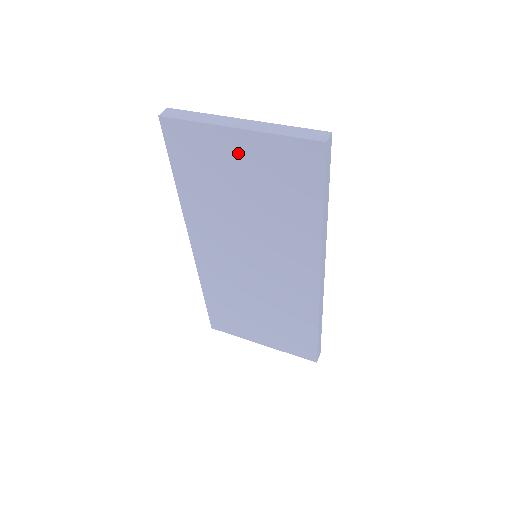
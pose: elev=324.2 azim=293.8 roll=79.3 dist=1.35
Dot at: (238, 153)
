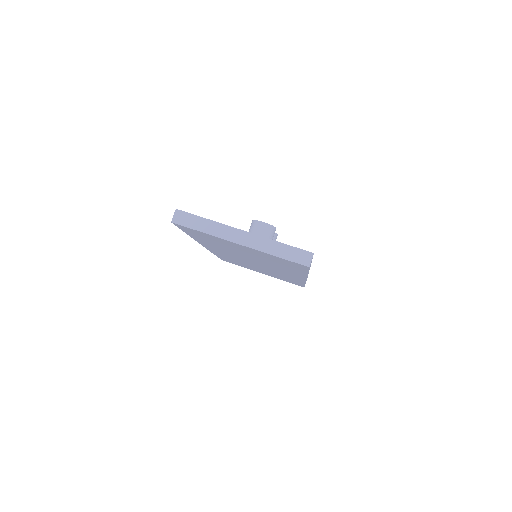
Dot at: (240, 247)
